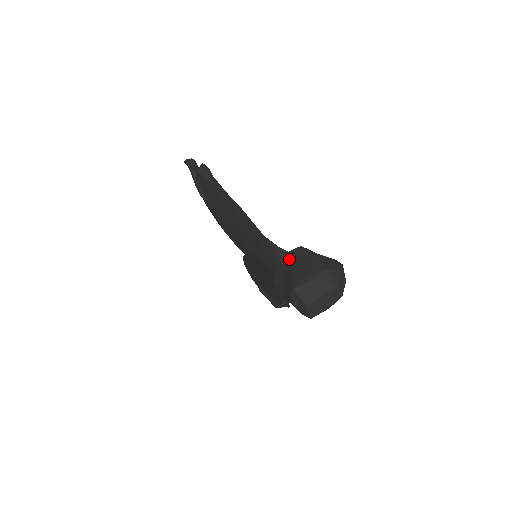
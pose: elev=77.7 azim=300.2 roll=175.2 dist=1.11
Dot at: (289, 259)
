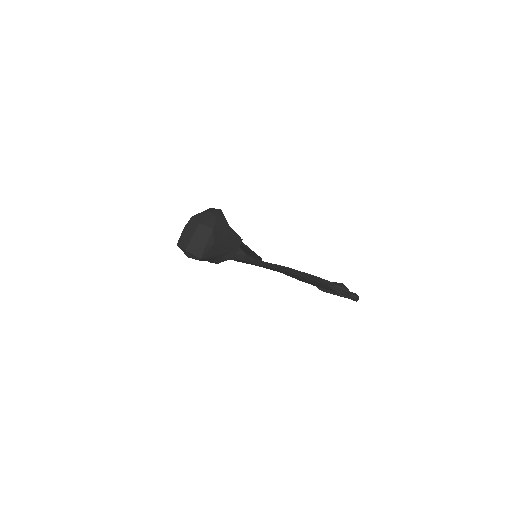
Dot at: occluded
